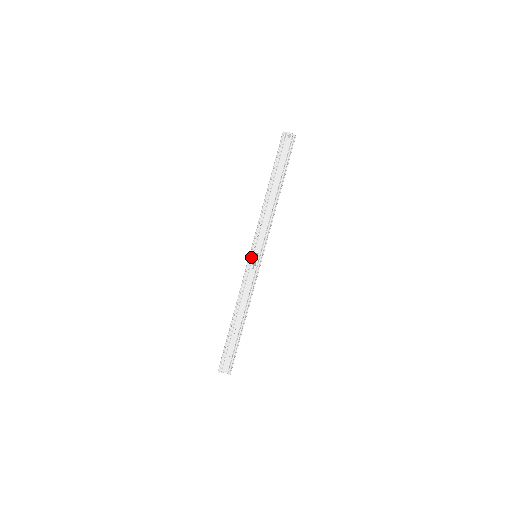
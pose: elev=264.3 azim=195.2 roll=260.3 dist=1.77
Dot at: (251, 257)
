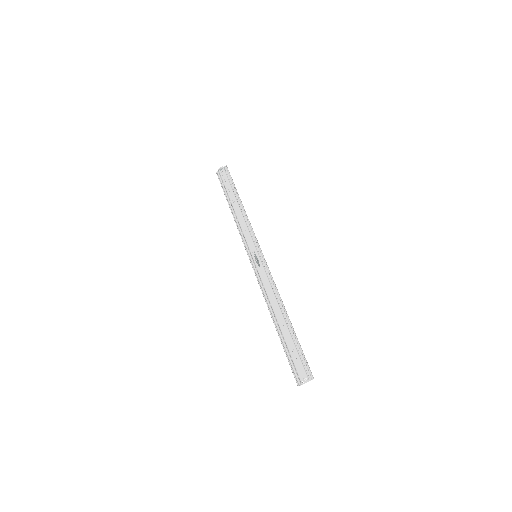
Dot at: (251, 260)
